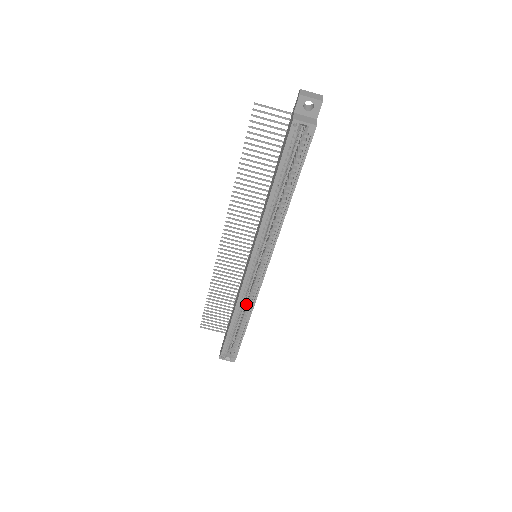
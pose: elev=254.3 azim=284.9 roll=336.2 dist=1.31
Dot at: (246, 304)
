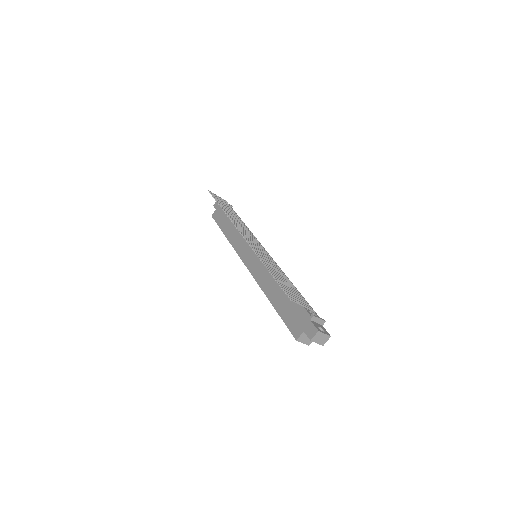
Dot at: occluded
